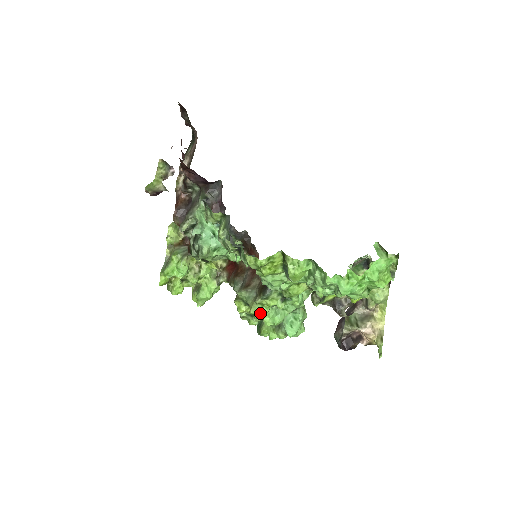
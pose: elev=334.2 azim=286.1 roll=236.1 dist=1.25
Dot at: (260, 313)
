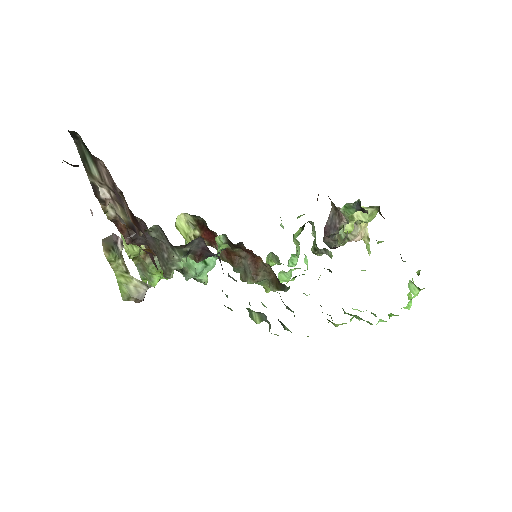
Dot at: occluded
